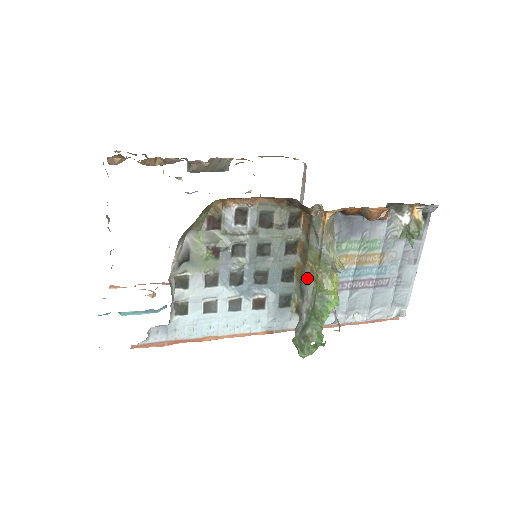
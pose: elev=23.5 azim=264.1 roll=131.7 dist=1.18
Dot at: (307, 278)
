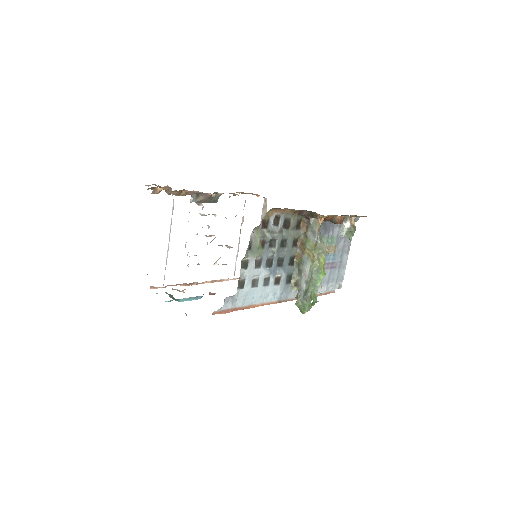
Dot at: (305, 261)
